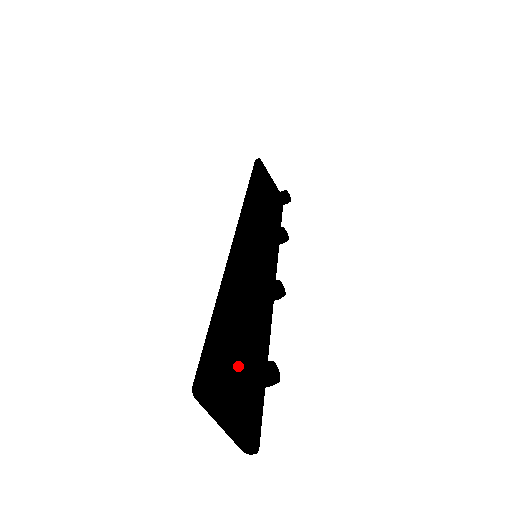
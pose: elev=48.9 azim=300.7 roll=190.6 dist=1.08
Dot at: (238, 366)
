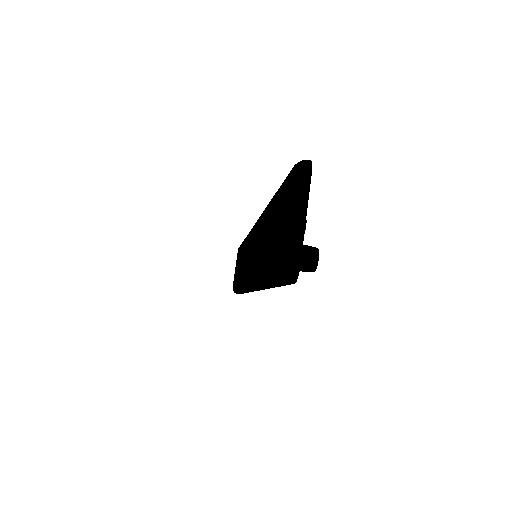
Dot at: occluded
